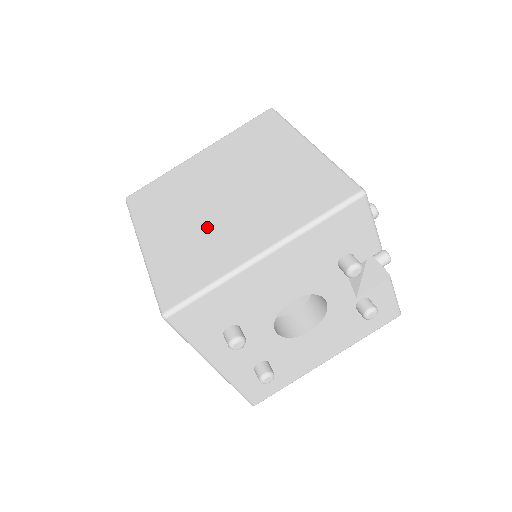
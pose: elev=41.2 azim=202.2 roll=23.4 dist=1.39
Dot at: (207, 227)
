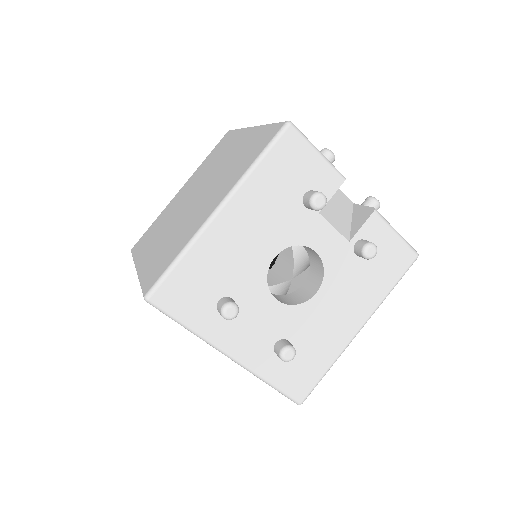
Dot at: (180, 224)
